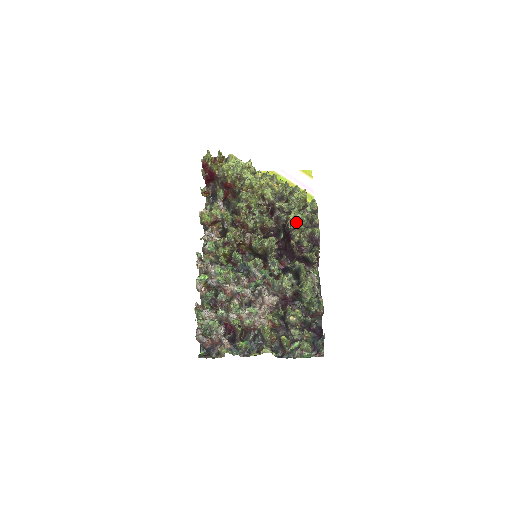
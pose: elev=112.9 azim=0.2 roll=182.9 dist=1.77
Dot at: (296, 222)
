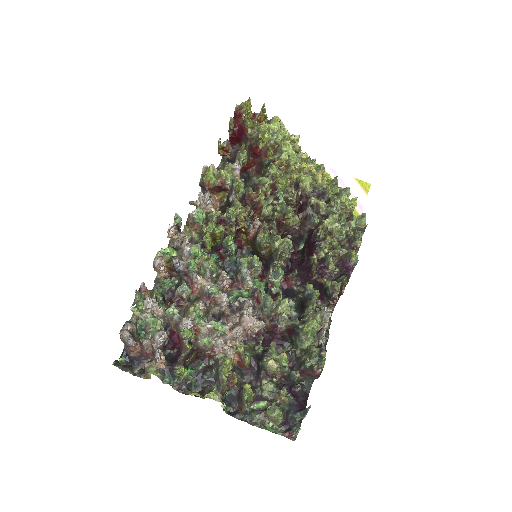
Dot at: (330, 232)
